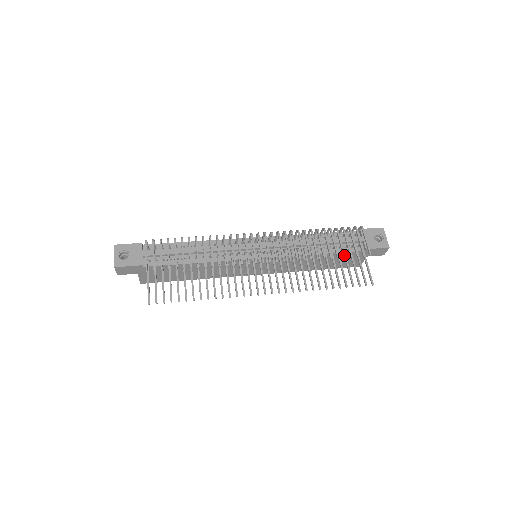
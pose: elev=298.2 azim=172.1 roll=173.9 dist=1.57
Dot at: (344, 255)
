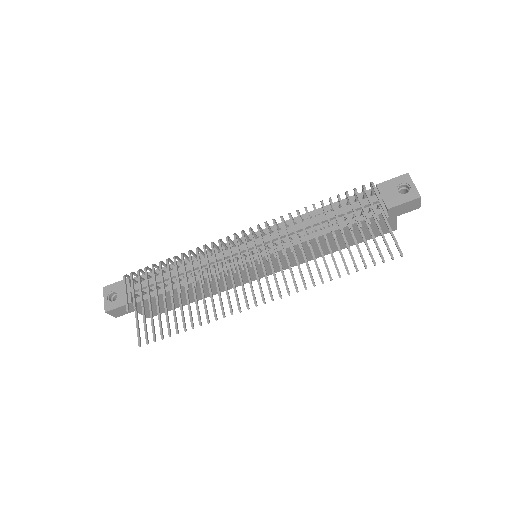
Dot at: (351, 228)
